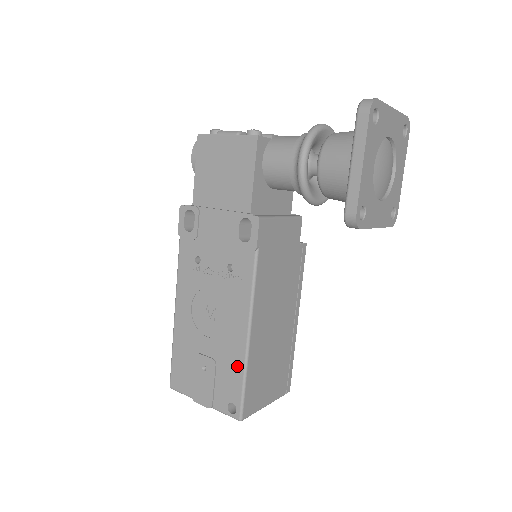
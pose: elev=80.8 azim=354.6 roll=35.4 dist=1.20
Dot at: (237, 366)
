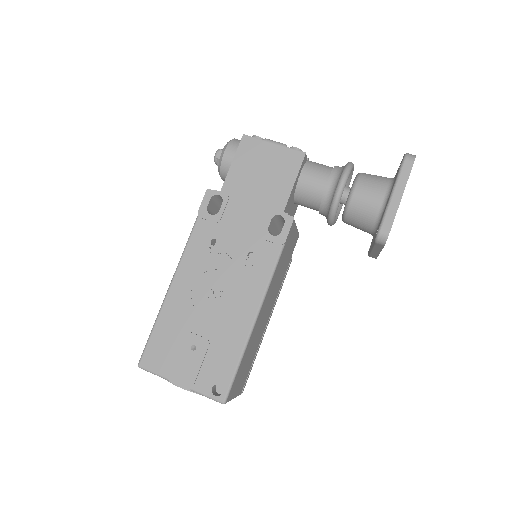
Dot at: (235, 348)
